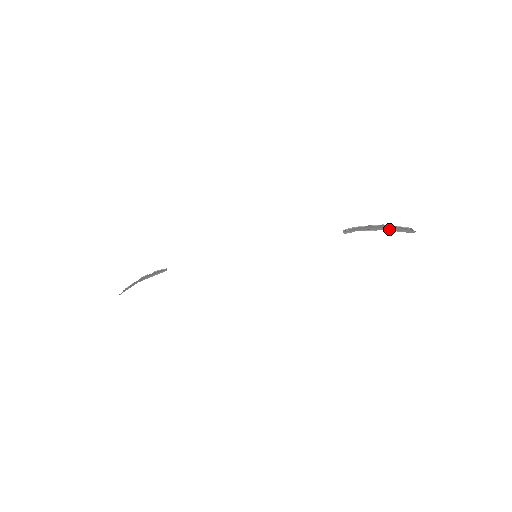
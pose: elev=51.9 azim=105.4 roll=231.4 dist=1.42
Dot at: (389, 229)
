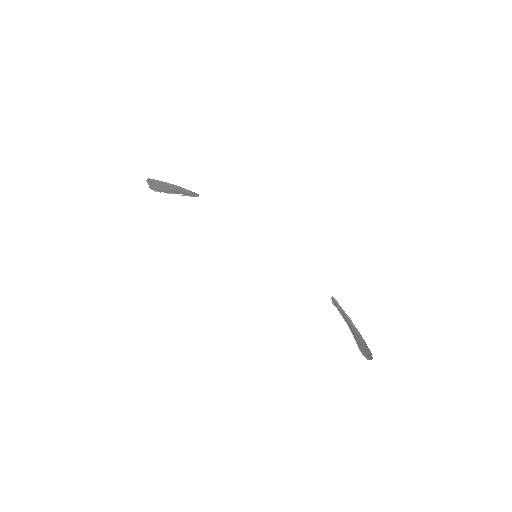
Dot at: (359, 334)
